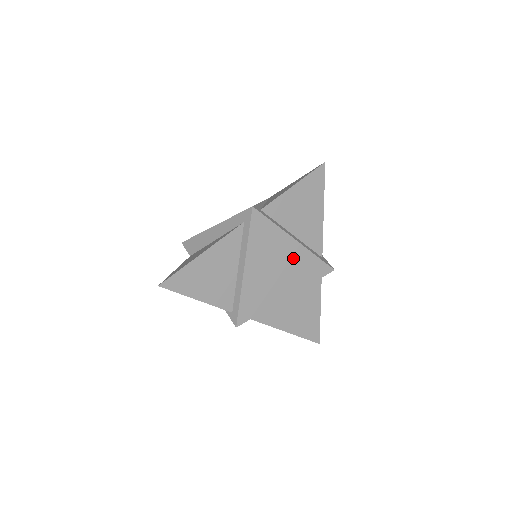
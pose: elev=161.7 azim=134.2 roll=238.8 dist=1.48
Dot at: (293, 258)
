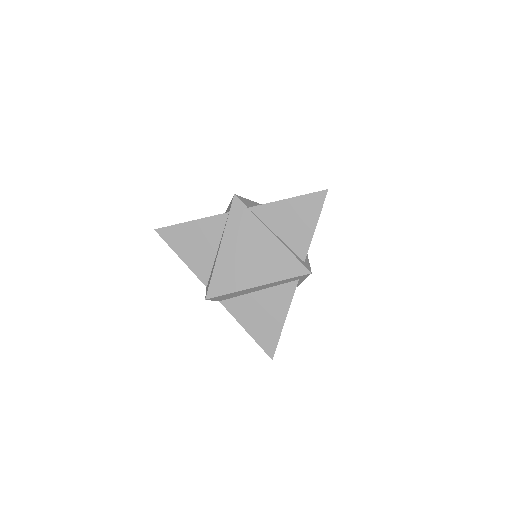
Dot at: occluded
